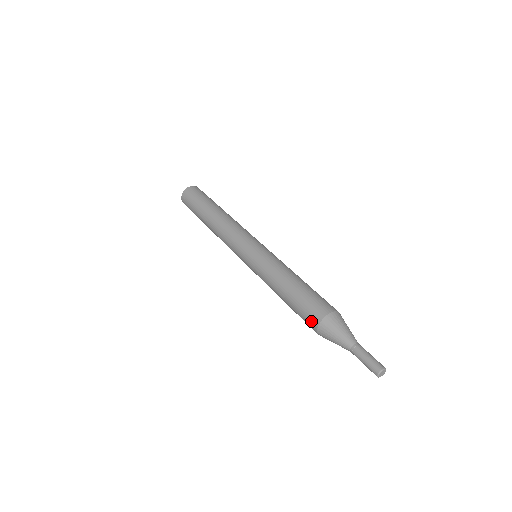
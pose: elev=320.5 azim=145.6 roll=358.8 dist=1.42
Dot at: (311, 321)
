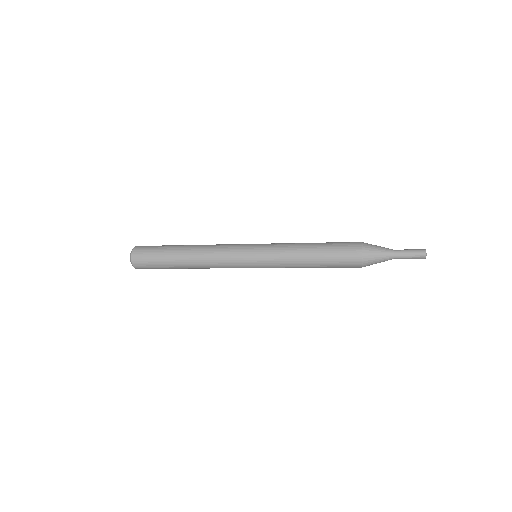
Dot at: (353, 256)
